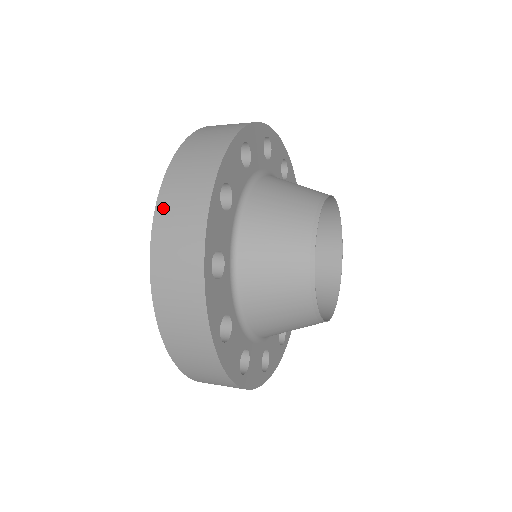
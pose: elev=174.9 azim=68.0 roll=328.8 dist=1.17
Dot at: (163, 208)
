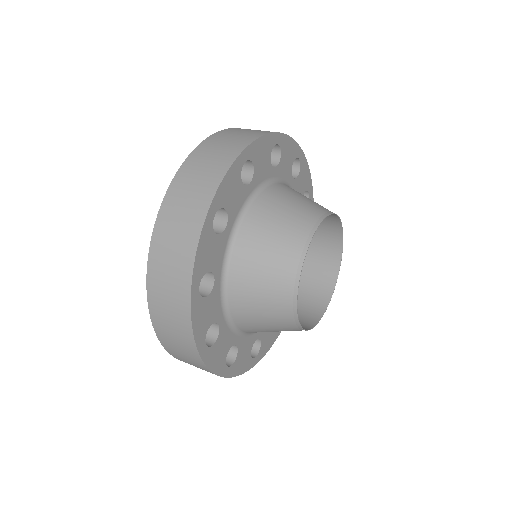
Dot at: (172, 353)
